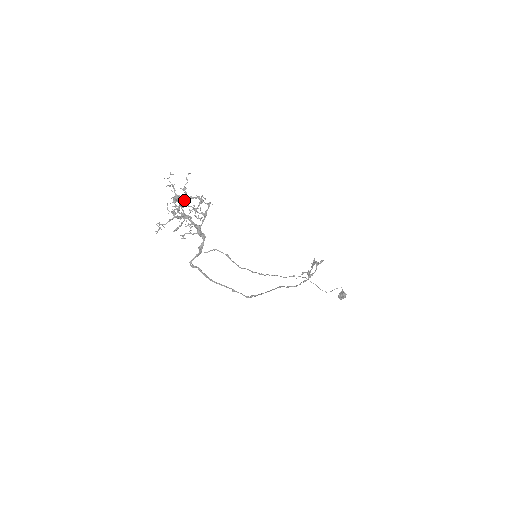
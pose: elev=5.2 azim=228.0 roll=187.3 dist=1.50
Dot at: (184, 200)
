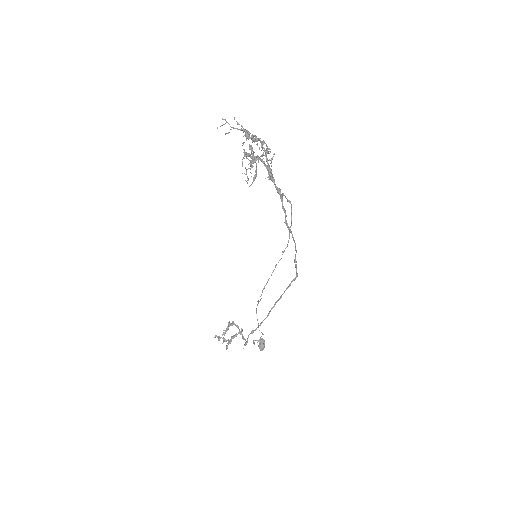
Dot at: (251, 138)
